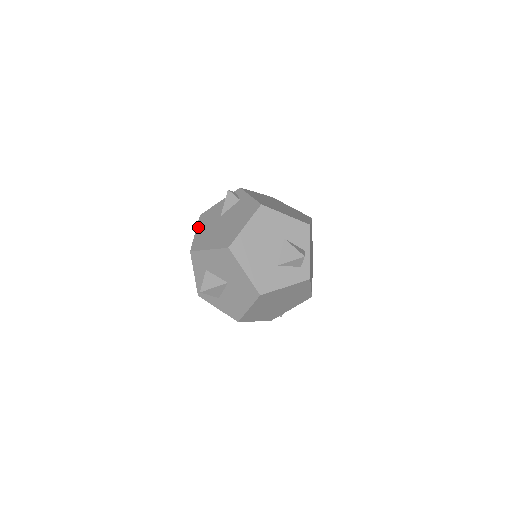
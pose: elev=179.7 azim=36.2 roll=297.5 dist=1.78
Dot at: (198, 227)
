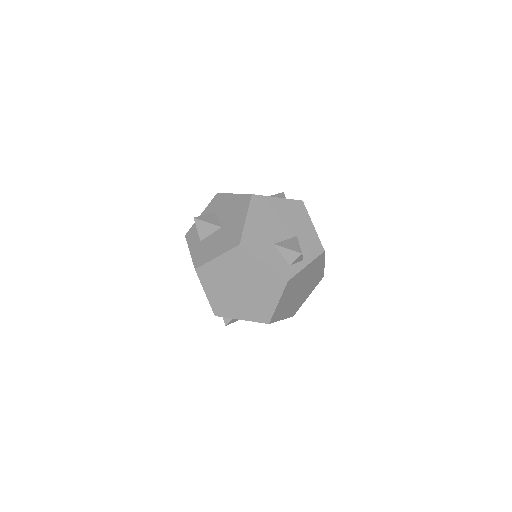
Dot at: occluded
